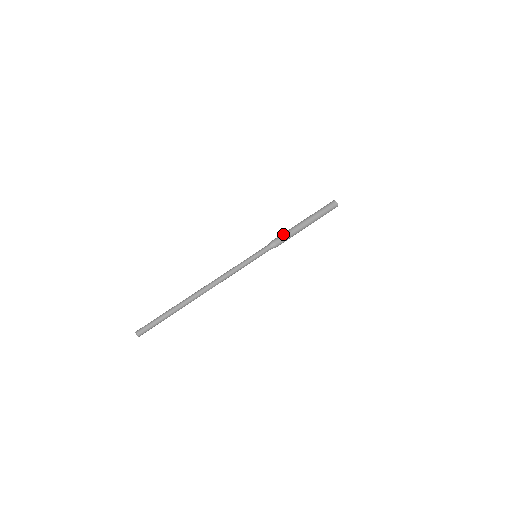
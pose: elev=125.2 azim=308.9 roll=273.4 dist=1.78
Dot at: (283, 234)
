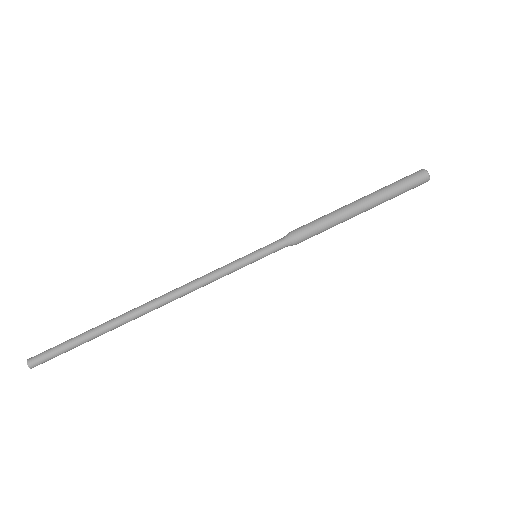
Dot at: (312, 222)
